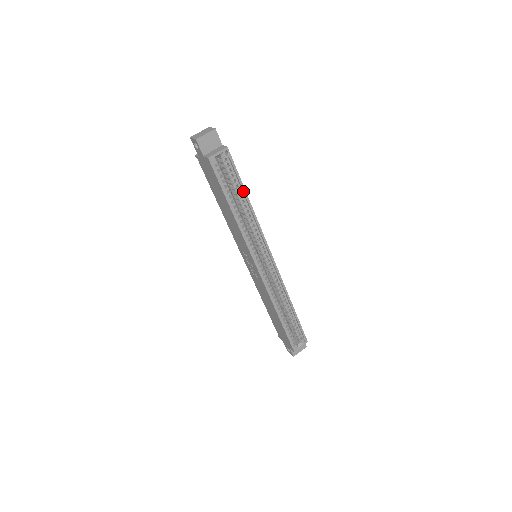
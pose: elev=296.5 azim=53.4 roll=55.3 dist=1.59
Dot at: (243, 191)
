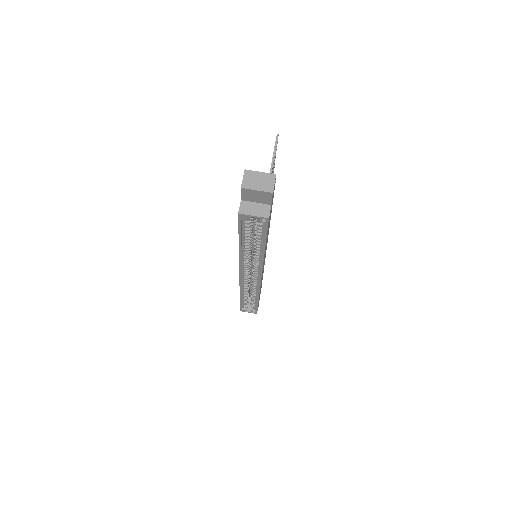
Dot at: (263, 244)
